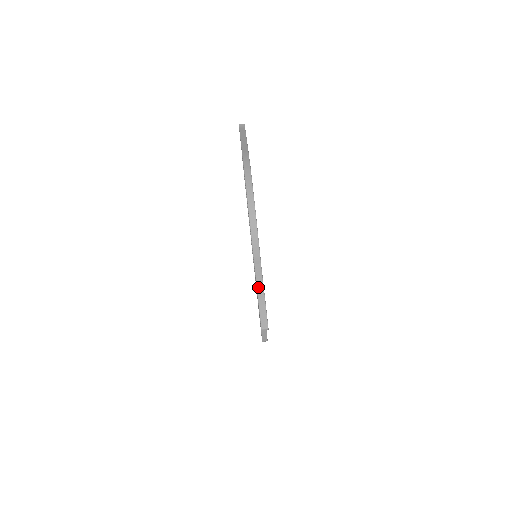
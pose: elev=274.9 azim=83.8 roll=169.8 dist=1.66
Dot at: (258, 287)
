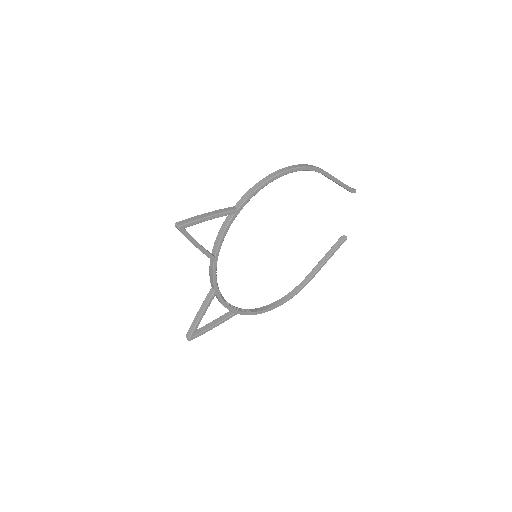
Dot at: (214, 211)
